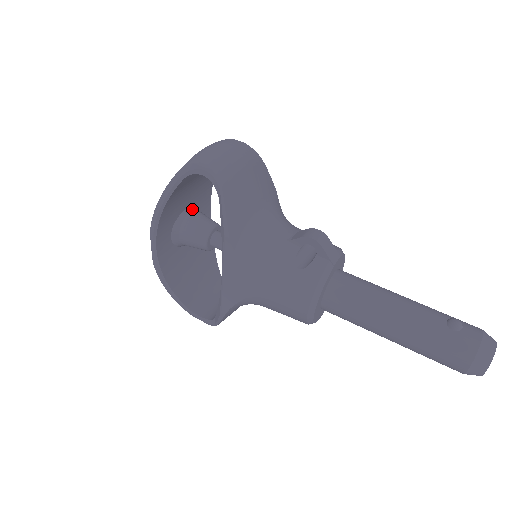
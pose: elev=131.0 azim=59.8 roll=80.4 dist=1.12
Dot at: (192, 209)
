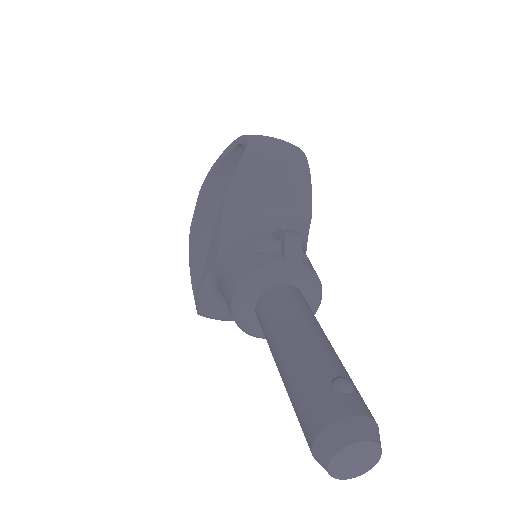
Dot at: occluded
